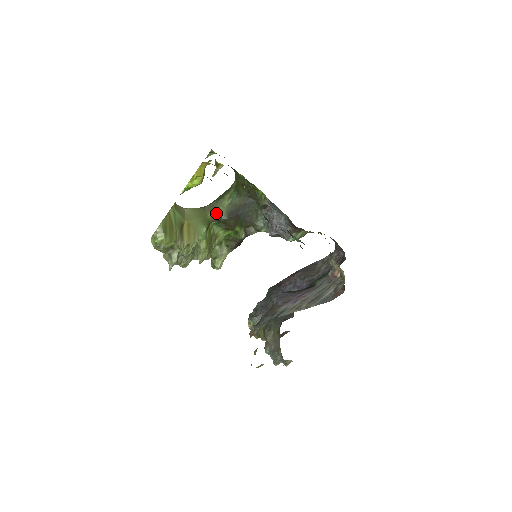
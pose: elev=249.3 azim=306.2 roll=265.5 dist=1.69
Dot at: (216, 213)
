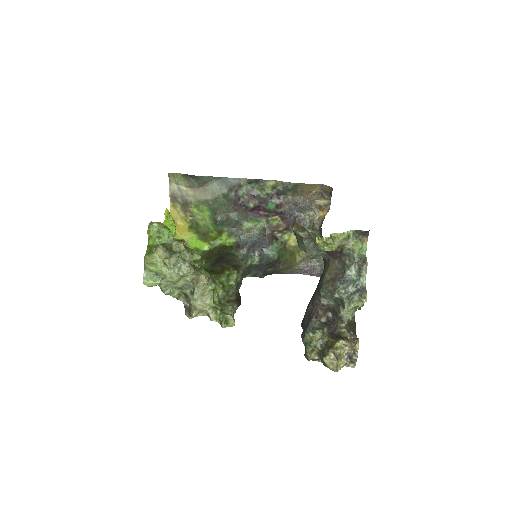
Dot at: occluded
